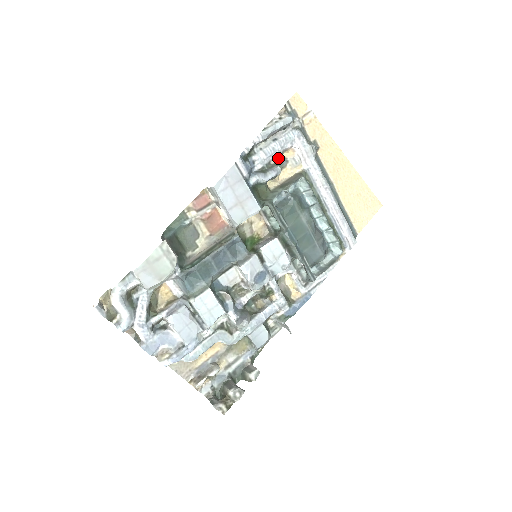
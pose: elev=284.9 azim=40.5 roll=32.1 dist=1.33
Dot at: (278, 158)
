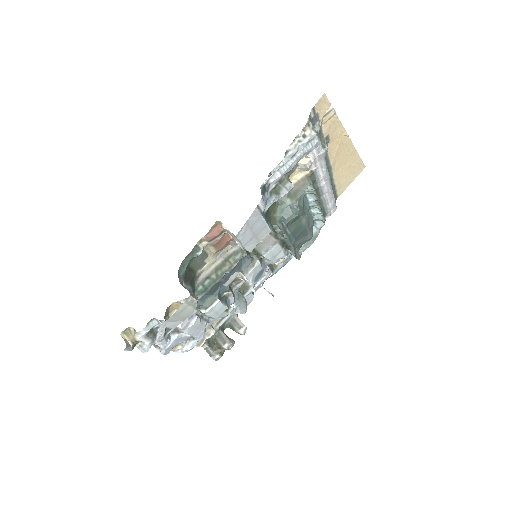
Dot at: occluded
